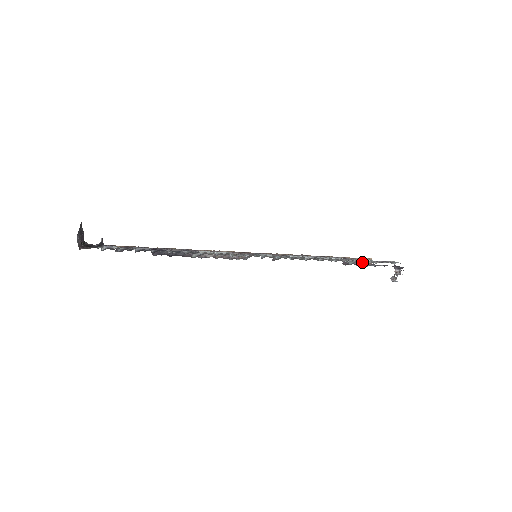
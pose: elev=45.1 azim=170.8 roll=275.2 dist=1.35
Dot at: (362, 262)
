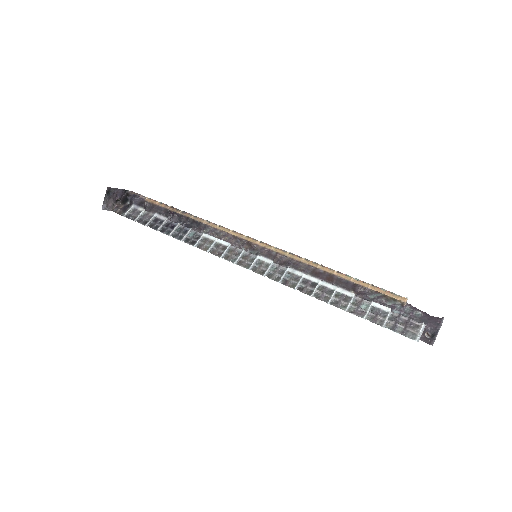
Dot at: (367, 316)
